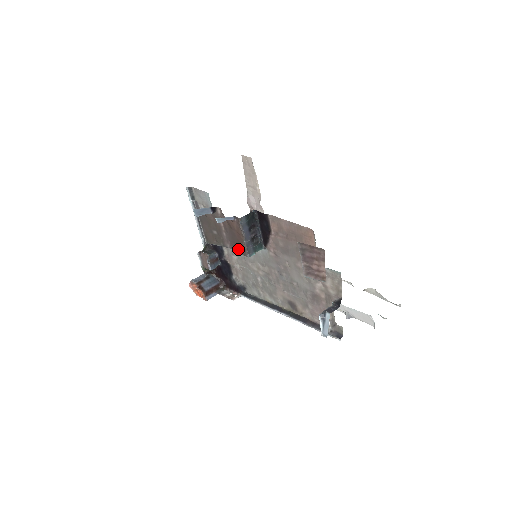
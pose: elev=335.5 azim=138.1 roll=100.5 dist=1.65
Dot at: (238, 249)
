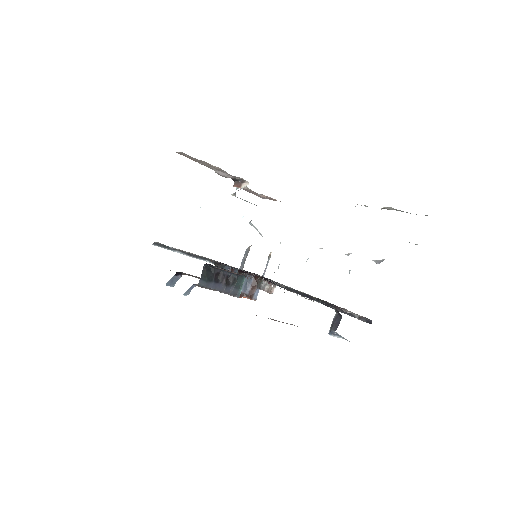
Dot at: occluded
